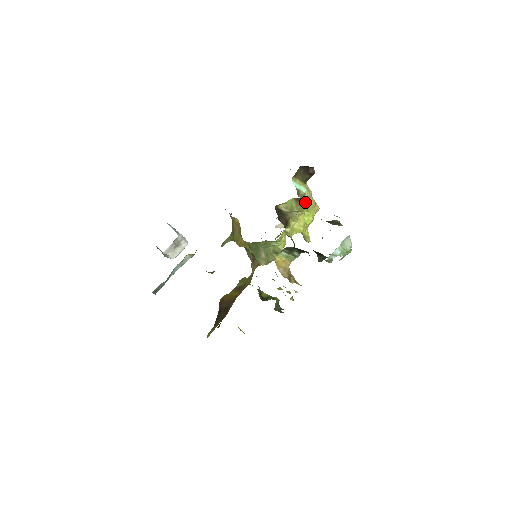
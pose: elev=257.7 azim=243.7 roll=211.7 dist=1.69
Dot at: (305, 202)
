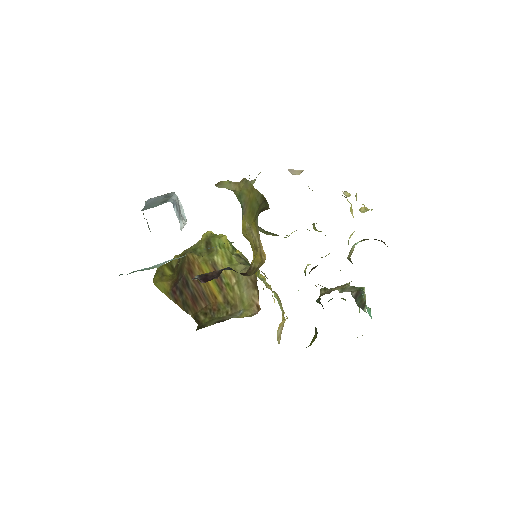
Dot at: occluded
